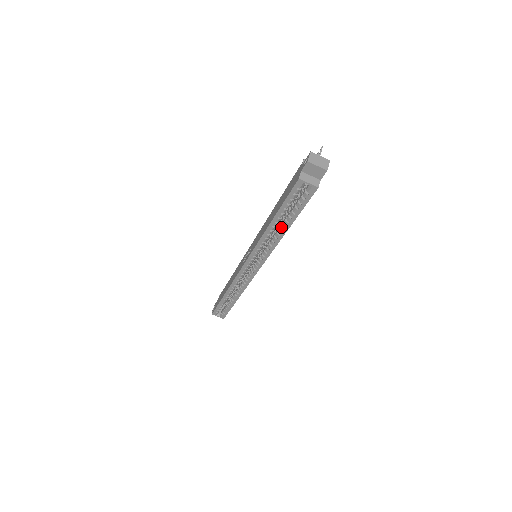
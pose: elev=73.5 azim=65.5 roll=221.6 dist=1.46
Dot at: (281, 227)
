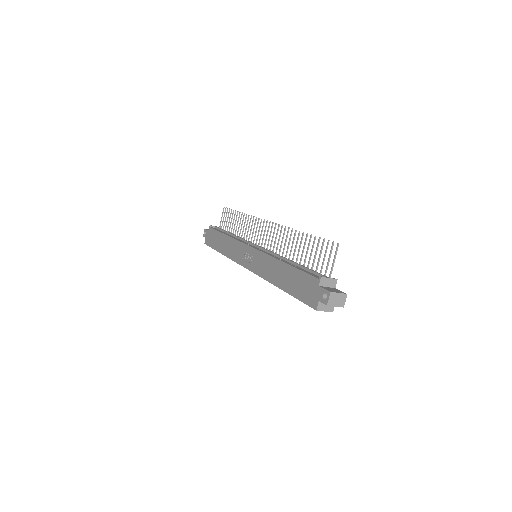
Dot at: occluded
